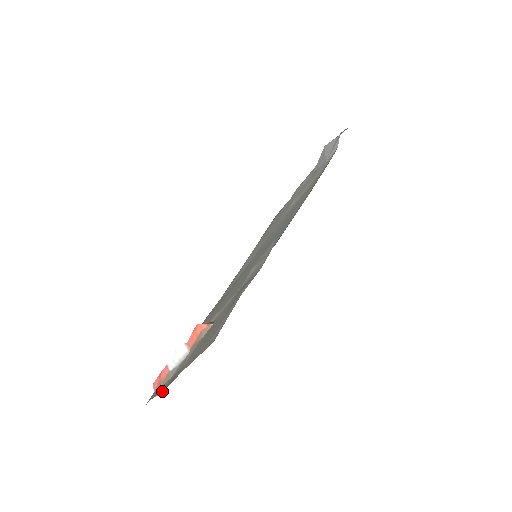
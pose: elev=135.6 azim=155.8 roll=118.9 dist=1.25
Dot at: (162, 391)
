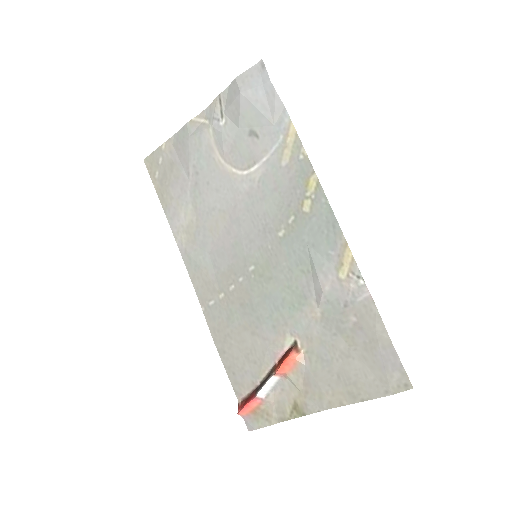
Dot at: occluded
